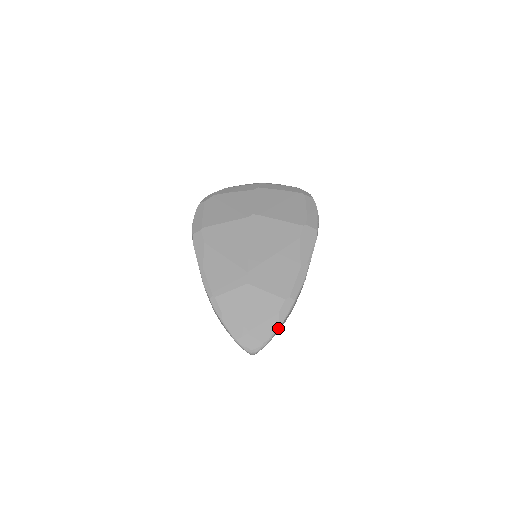
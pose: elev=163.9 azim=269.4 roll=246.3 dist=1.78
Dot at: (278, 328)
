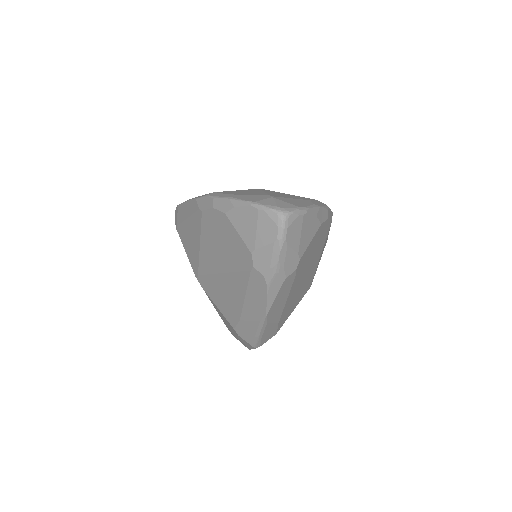
Dot at: (315, 207)
